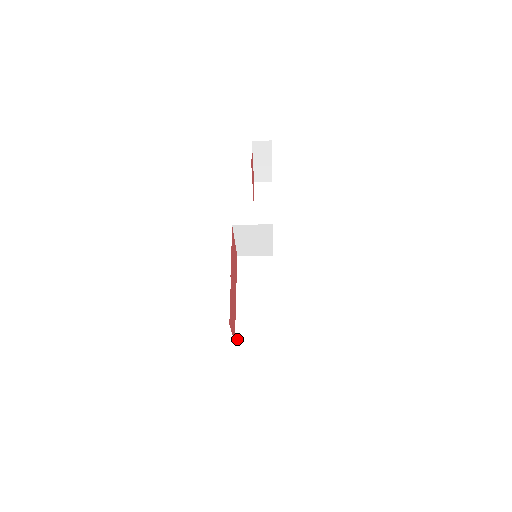
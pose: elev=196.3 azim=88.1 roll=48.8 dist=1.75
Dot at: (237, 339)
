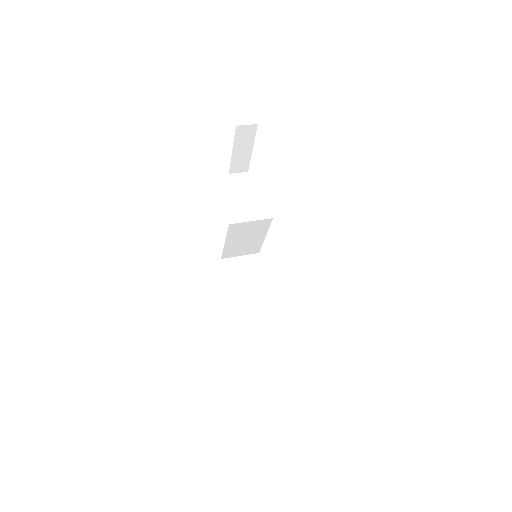
Dot at: (246, 352)
